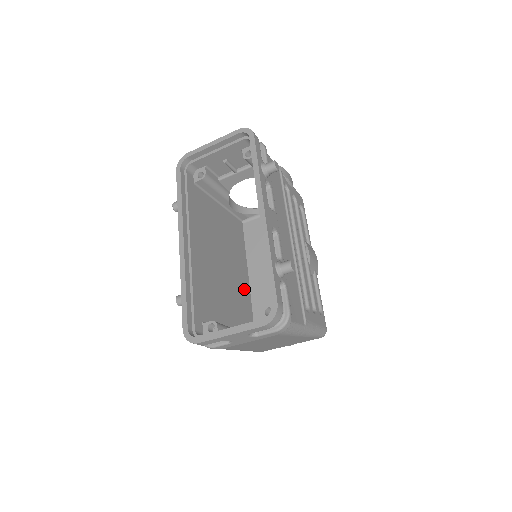
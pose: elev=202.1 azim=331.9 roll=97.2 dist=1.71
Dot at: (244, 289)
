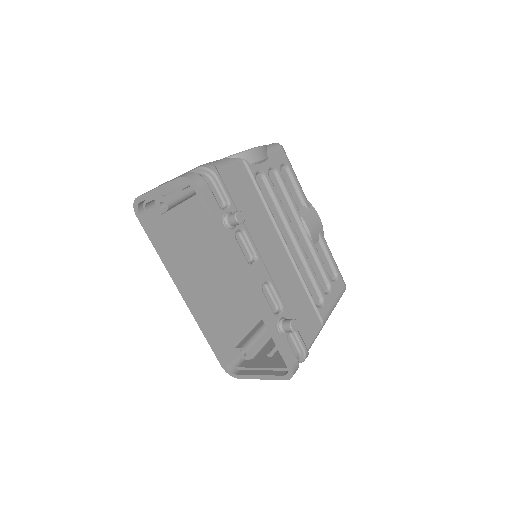
Dot at: occluded
